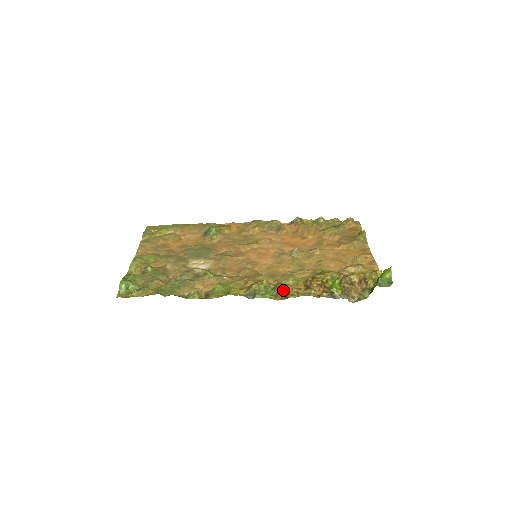
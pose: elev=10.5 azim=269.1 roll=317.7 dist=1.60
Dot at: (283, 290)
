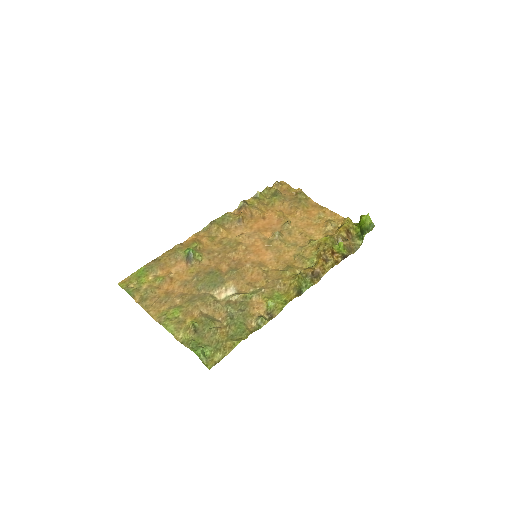
Dot at: (313, 273)
